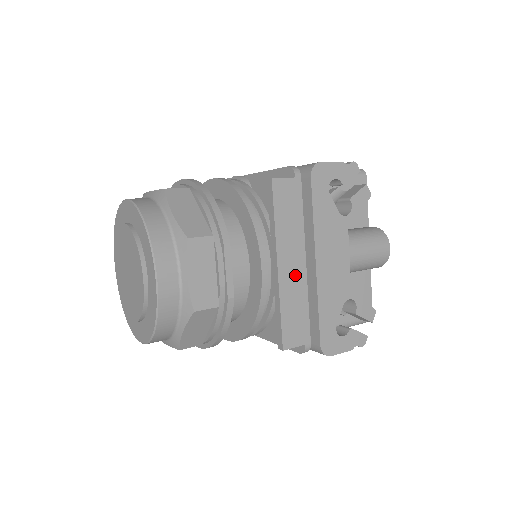
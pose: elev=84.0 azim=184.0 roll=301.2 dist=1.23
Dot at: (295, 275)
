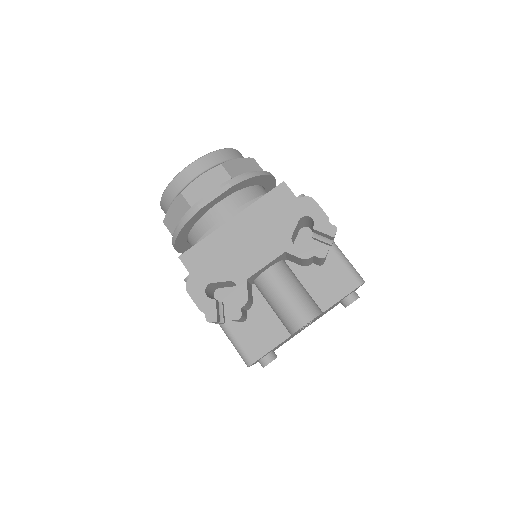
Dot at: (233, 236)
